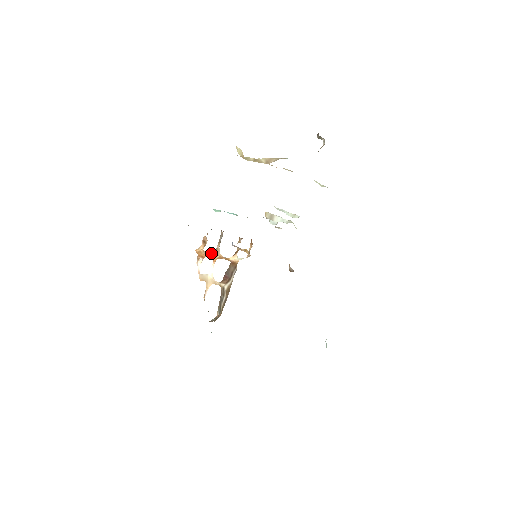
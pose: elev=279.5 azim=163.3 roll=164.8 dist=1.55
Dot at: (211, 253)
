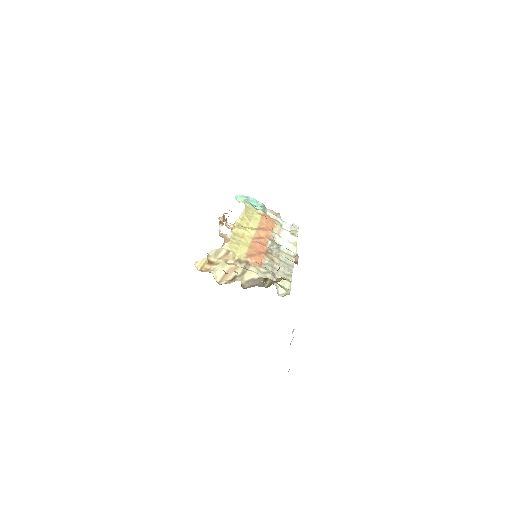
Dot at: (229, 225)
